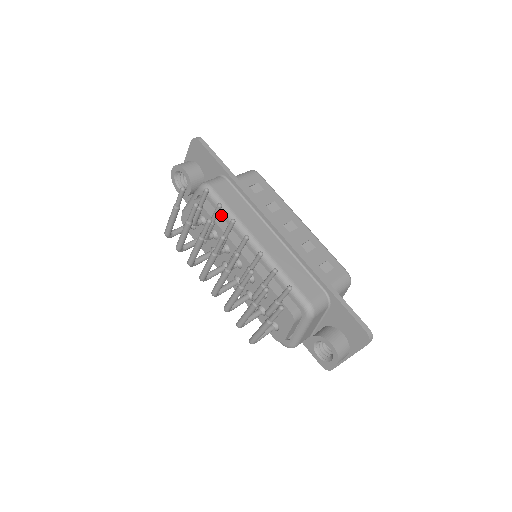
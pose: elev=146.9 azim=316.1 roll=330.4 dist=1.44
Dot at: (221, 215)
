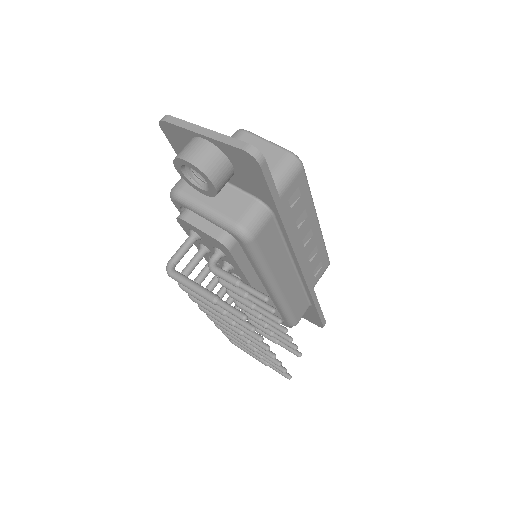
Dot at: (250, 261)
